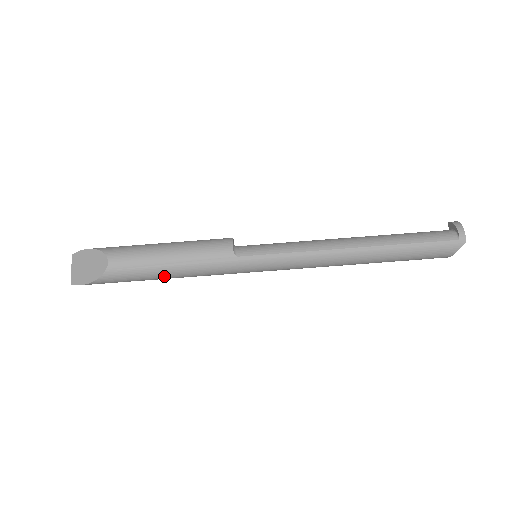
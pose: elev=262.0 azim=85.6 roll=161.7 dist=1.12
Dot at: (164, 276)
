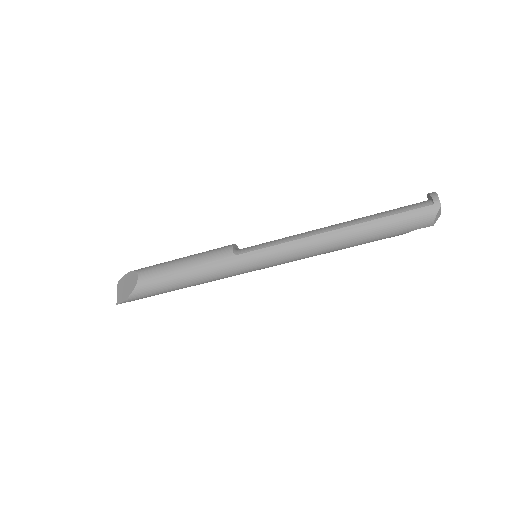
Dot at: (181, 283)
